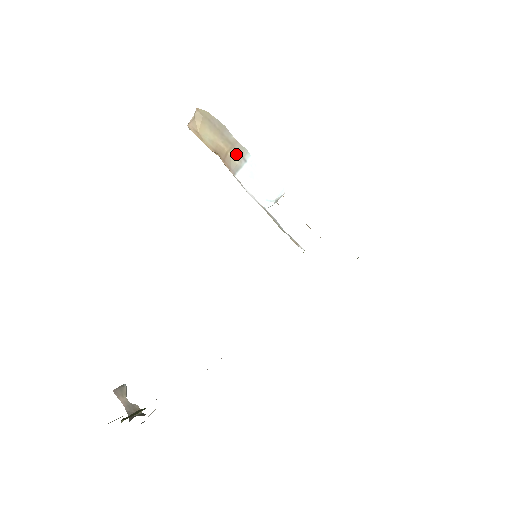
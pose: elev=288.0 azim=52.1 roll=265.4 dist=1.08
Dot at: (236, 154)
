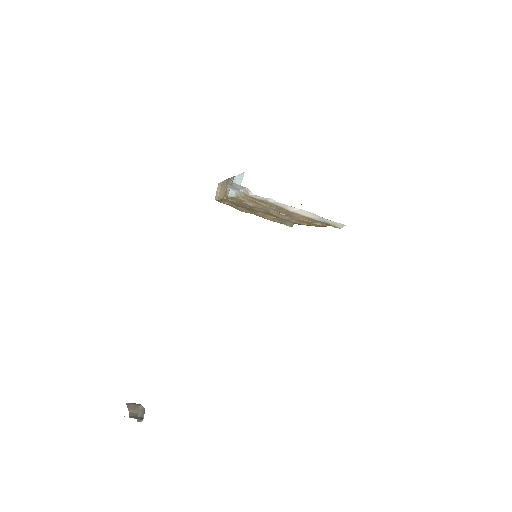
Dot at: occluded
